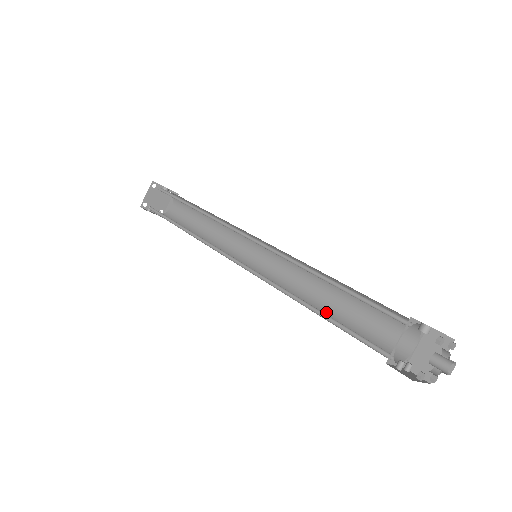
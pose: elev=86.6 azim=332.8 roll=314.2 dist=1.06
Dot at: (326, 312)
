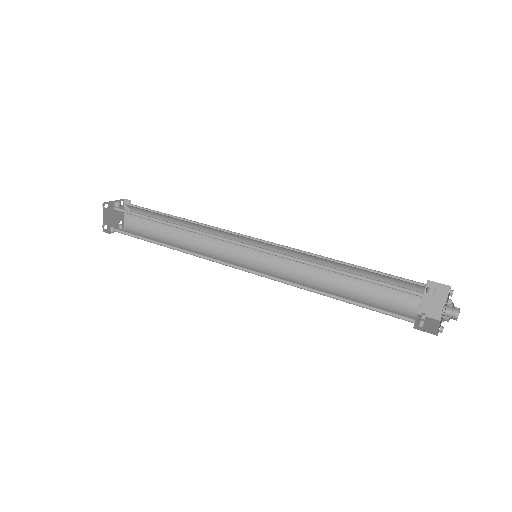
Dot at: (340, 288)
